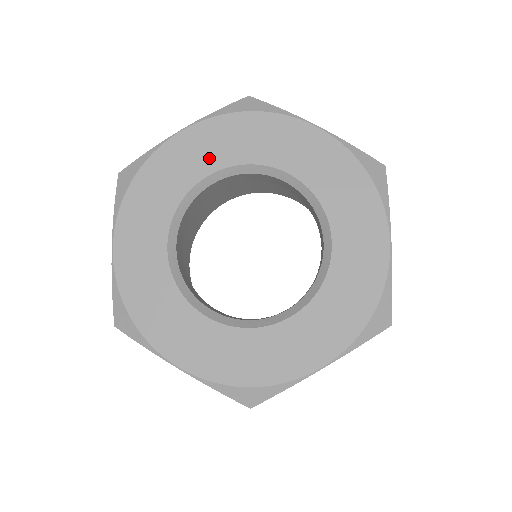
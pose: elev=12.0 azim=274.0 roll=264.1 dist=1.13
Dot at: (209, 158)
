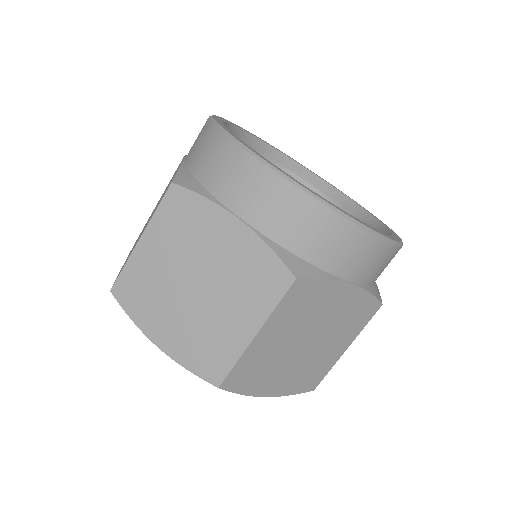
Dot at: occluded
